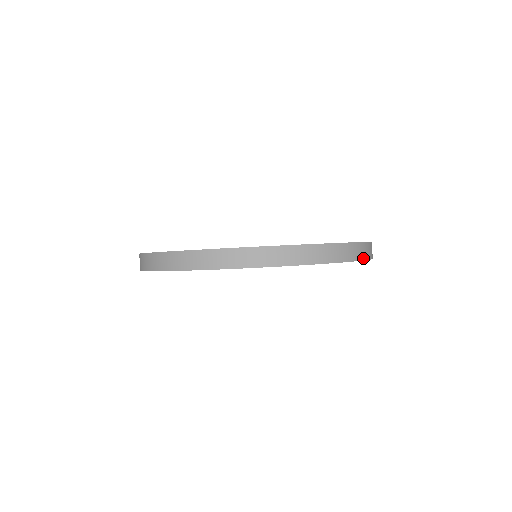
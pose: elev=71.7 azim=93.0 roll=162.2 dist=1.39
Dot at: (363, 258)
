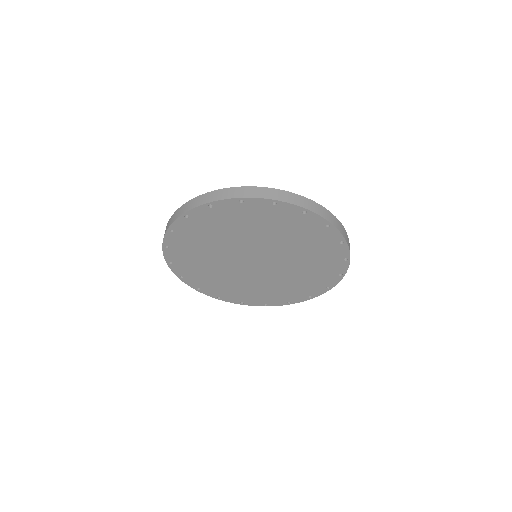
Dot at: (347, 241)
